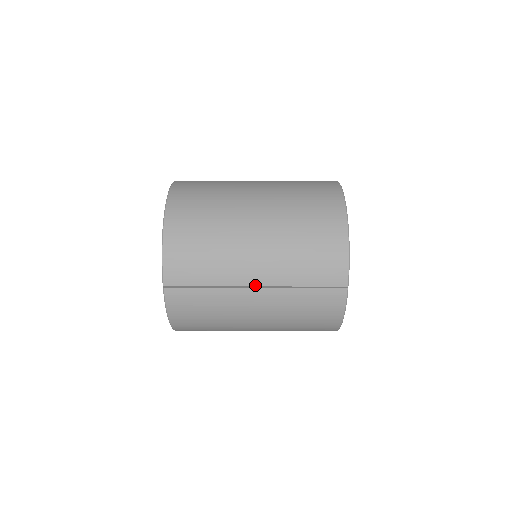
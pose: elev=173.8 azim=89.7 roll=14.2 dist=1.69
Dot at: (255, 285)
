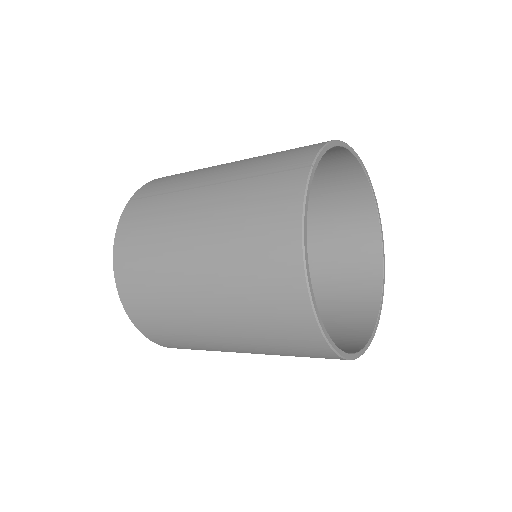
Dot at: (208, 184)
